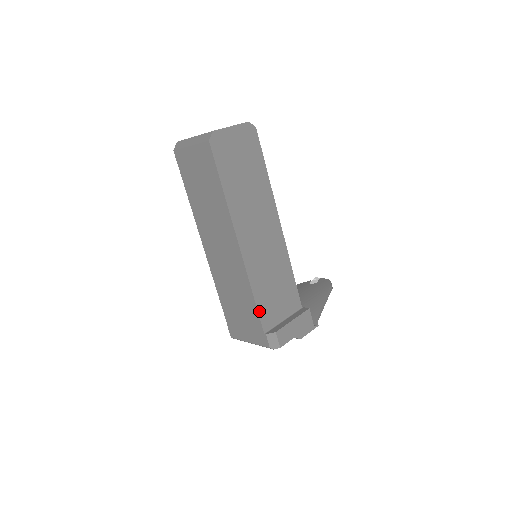
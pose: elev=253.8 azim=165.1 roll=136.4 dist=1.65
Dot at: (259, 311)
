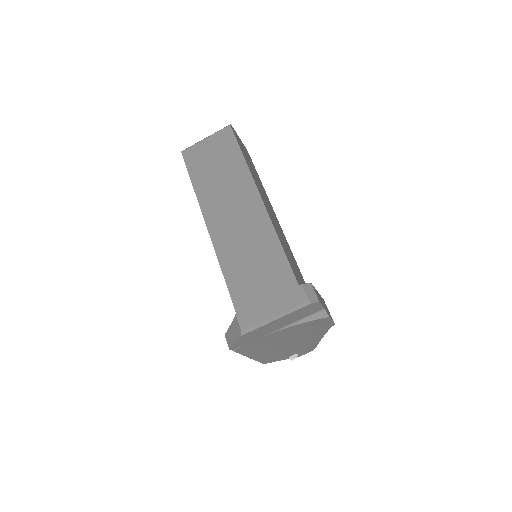
Dot at: (289, 262)
